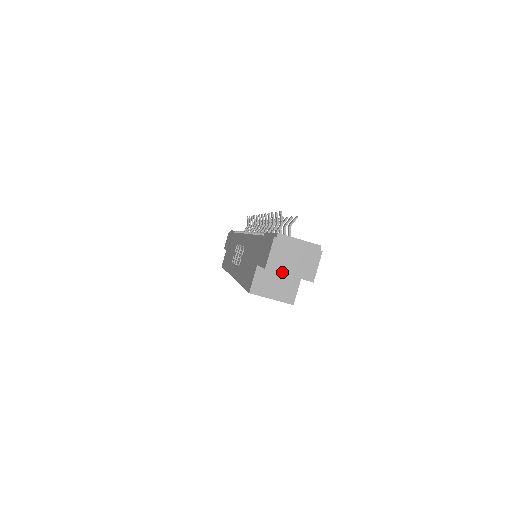
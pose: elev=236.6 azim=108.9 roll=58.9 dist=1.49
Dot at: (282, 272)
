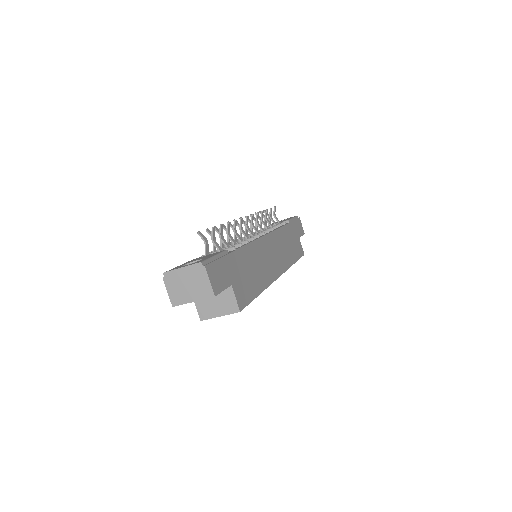
Dot at: (186, 302)
